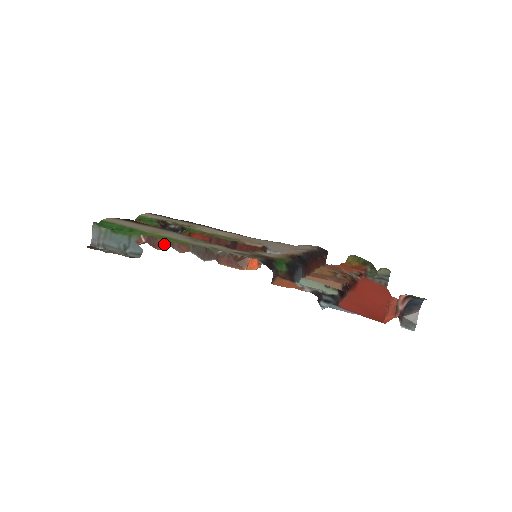
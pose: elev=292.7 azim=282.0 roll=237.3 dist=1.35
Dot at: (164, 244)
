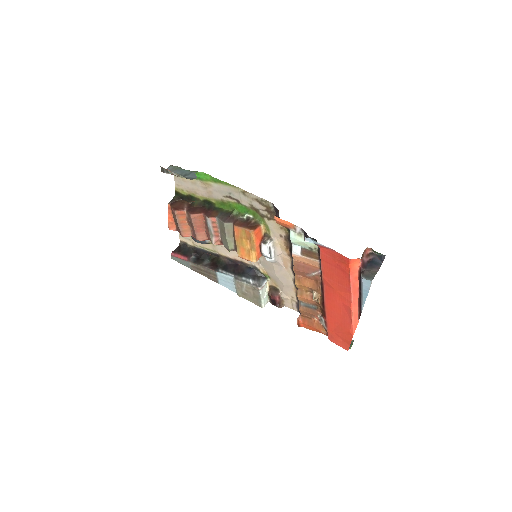
Dot at: (199, 212)
